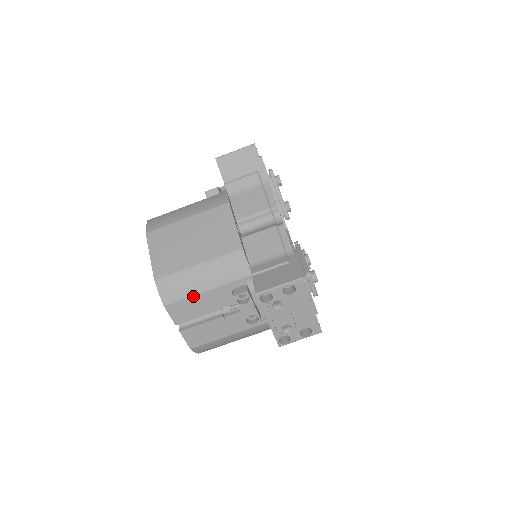
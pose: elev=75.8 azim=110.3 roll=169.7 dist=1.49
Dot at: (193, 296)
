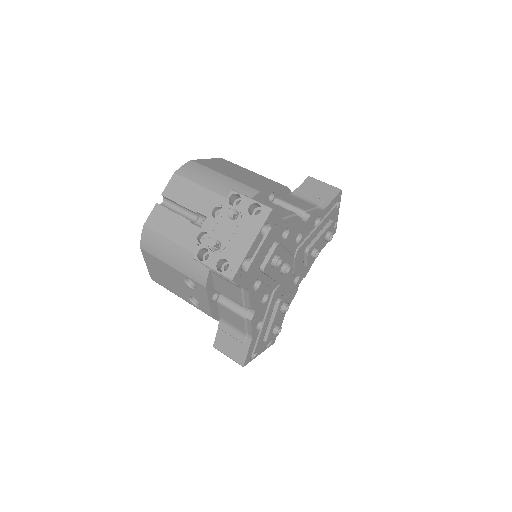
Dot at: (196, 184)
